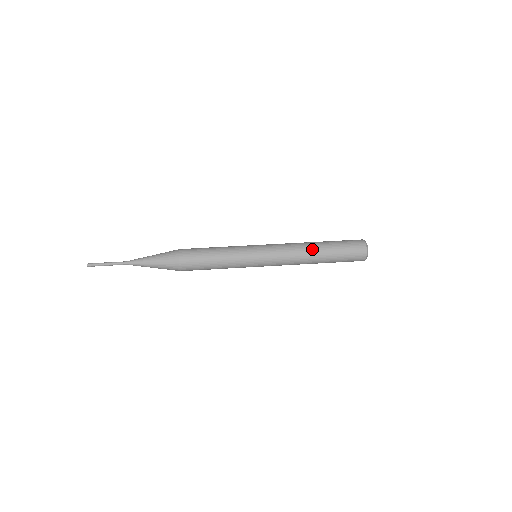
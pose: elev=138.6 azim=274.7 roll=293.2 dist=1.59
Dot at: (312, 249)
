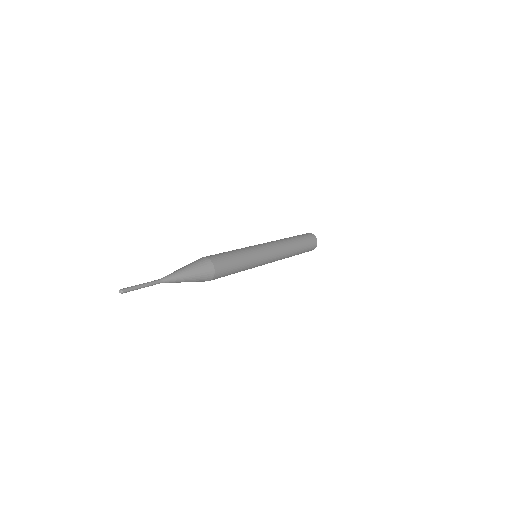
Dot at: (287, 239)
